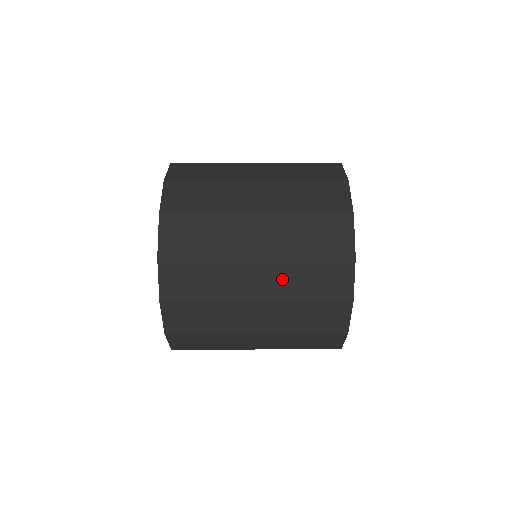
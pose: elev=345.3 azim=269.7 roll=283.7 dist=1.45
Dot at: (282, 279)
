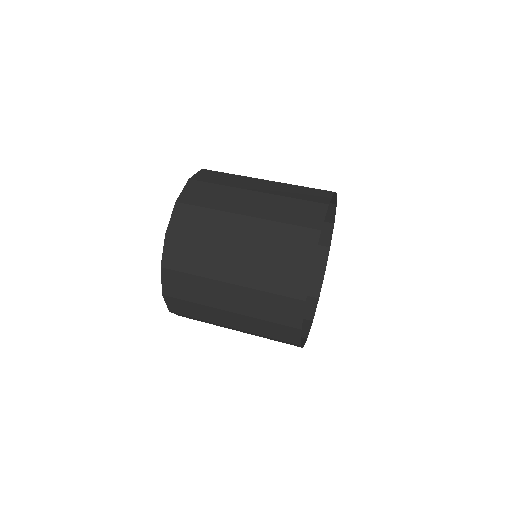
Dot at: occluded
